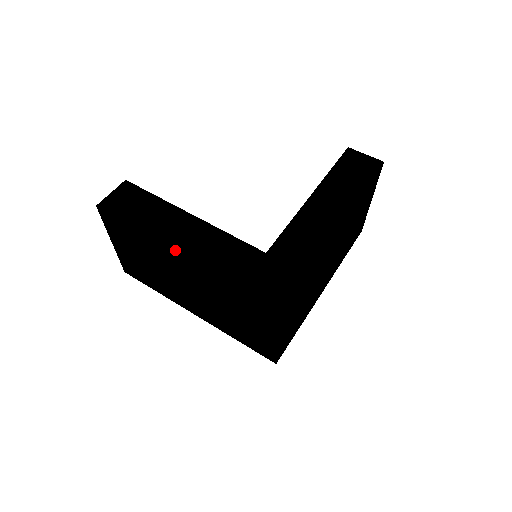
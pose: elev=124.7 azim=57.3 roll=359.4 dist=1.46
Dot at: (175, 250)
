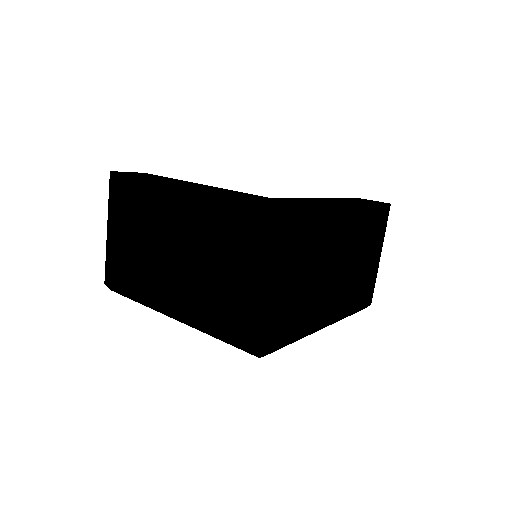
Dot at: (177, 185)
